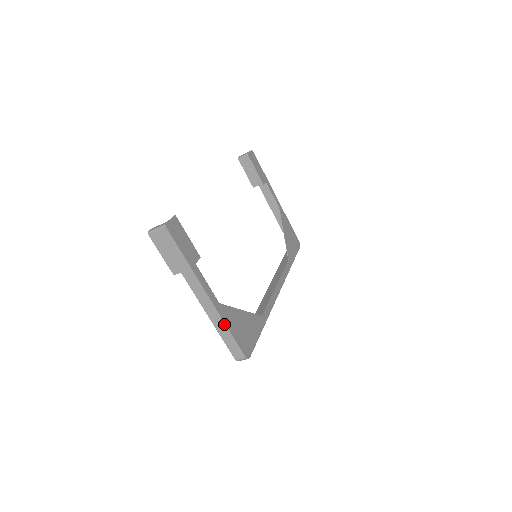
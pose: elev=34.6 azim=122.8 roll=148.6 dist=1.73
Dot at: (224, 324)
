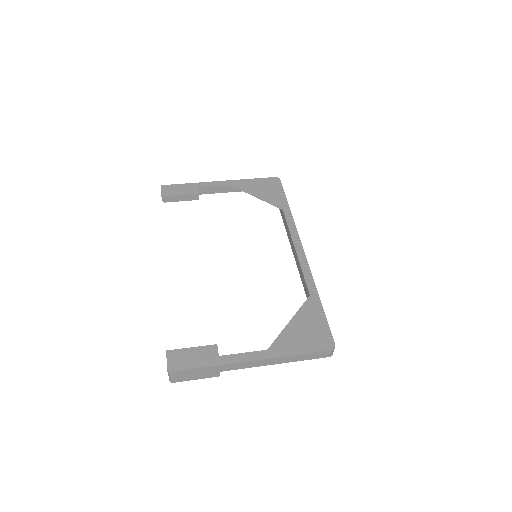
Dot at: (288, 357)
